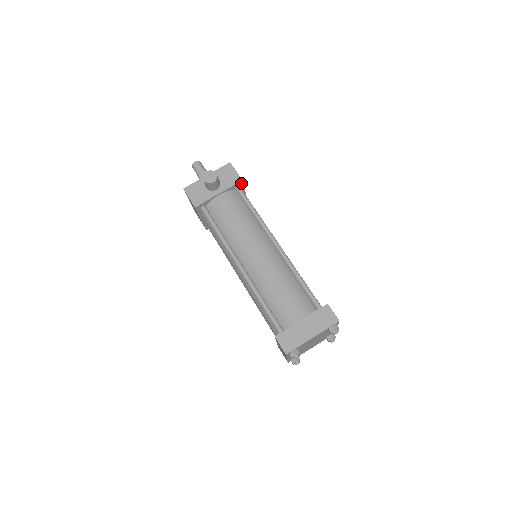
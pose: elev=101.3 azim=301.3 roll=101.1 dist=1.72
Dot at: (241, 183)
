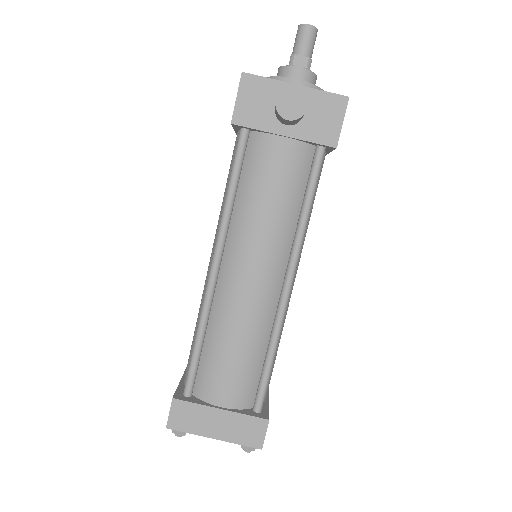
Dot at: (332, 147)
